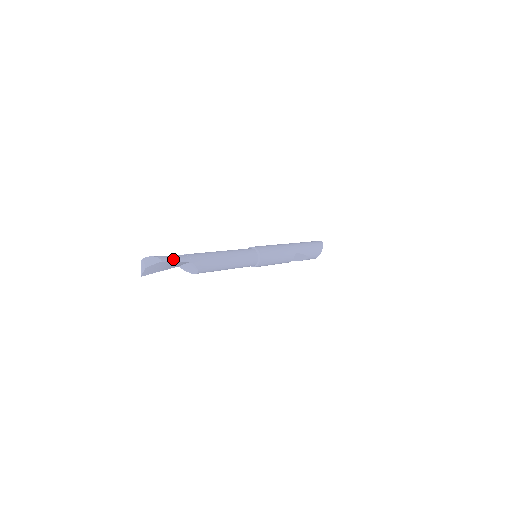
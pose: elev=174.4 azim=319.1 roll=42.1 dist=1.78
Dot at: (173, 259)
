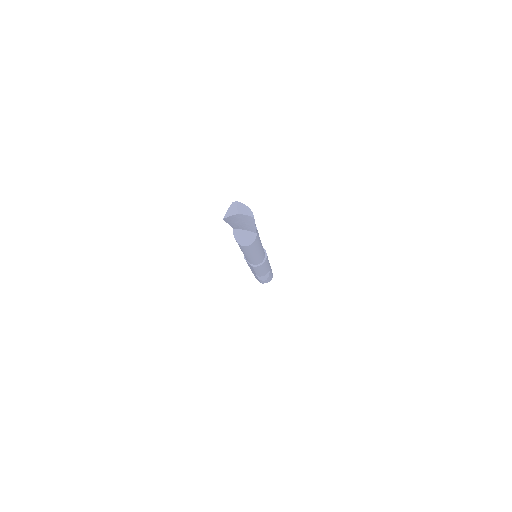
Dot at: occluded
